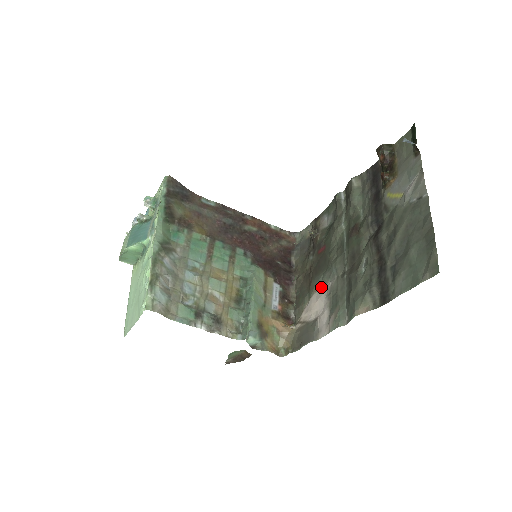
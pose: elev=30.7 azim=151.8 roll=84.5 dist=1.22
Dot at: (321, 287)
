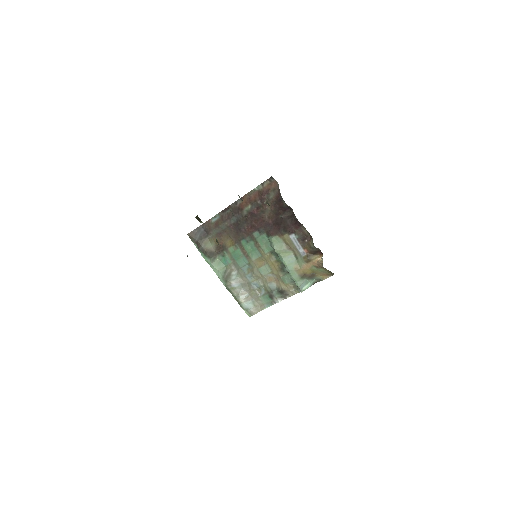
Dot at: occluded
